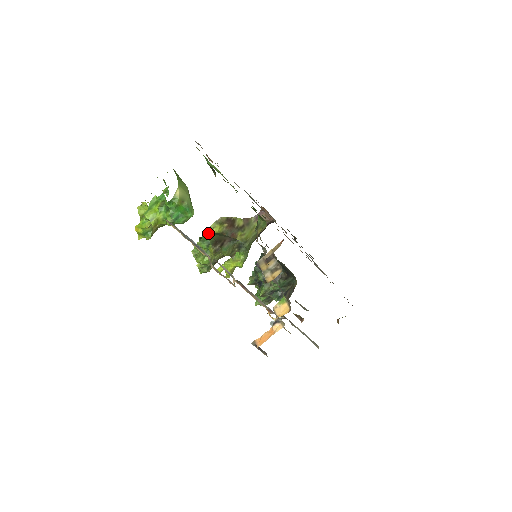
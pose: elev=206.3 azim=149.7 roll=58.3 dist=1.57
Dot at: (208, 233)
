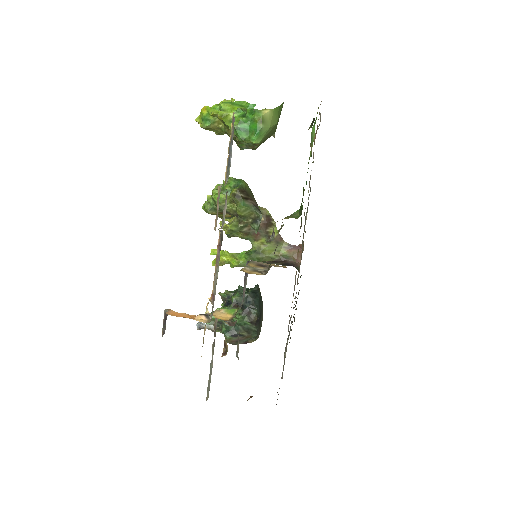
Dot at: (246, 183)
